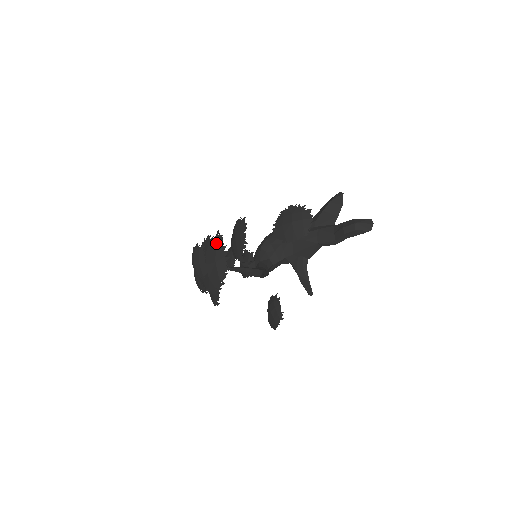
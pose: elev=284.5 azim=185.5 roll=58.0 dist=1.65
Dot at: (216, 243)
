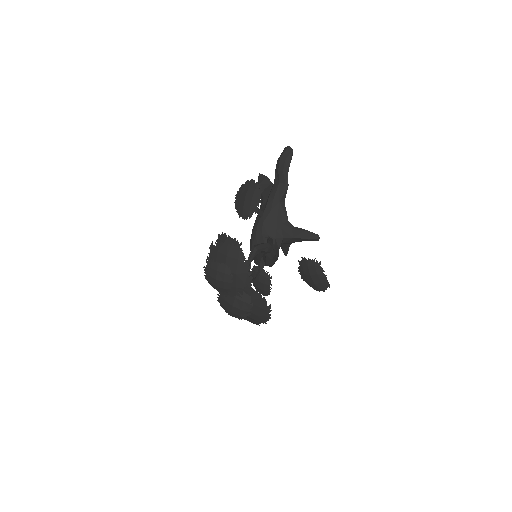
Dot at: (214, 249)
